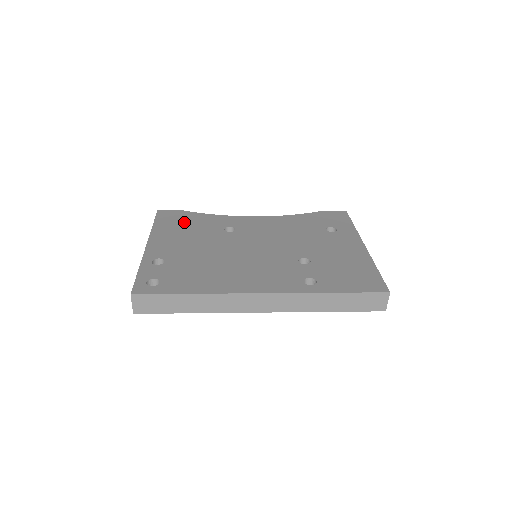
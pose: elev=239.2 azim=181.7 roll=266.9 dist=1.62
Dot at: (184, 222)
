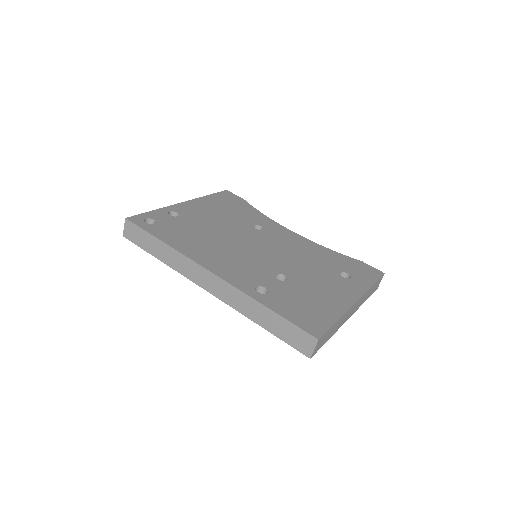
Dot at: (232, 205)
